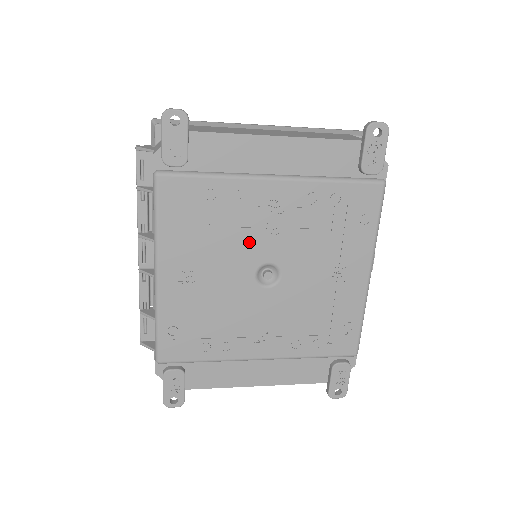
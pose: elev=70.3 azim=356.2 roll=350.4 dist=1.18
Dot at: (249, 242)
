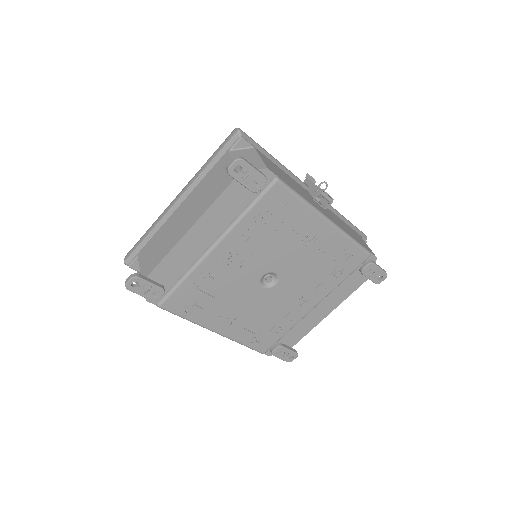
Dot at: (239, 280)
